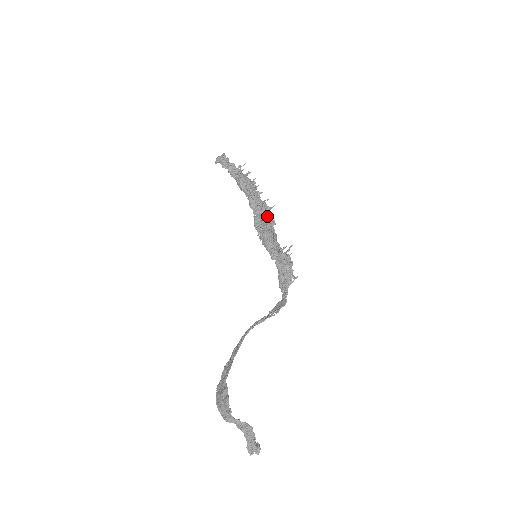
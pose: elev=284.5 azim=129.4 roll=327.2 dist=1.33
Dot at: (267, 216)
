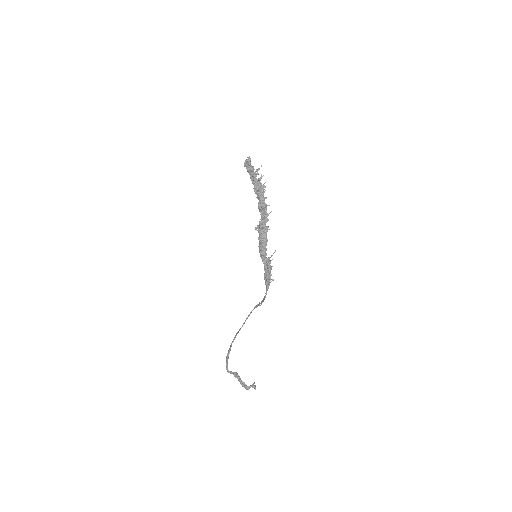
Dot at: (262, 224)
